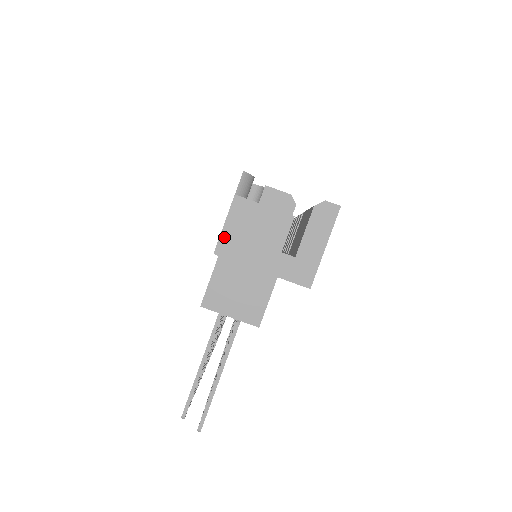
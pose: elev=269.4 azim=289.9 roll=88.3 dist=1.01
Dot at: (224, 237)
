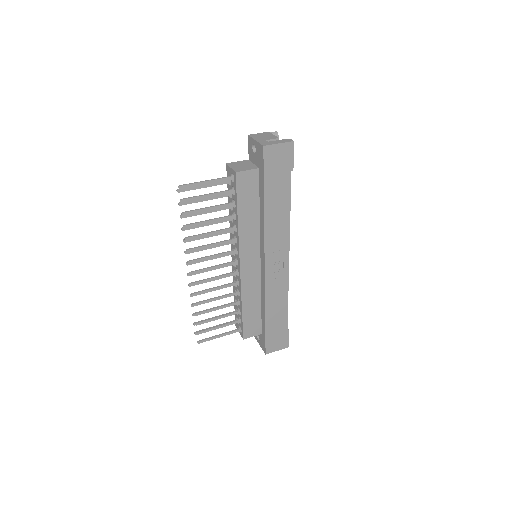
Dot at: (255, 134)
